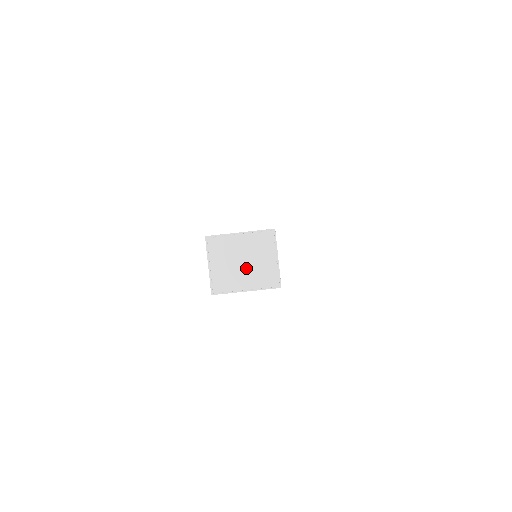
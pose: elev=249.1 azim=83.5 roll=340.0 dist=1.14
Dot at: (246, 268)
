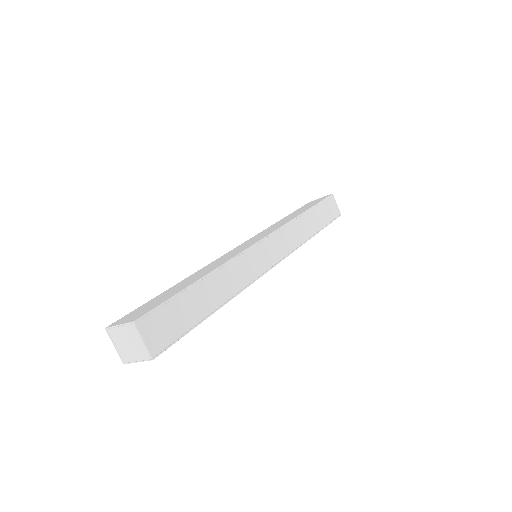
Dot at: (131, 348)
